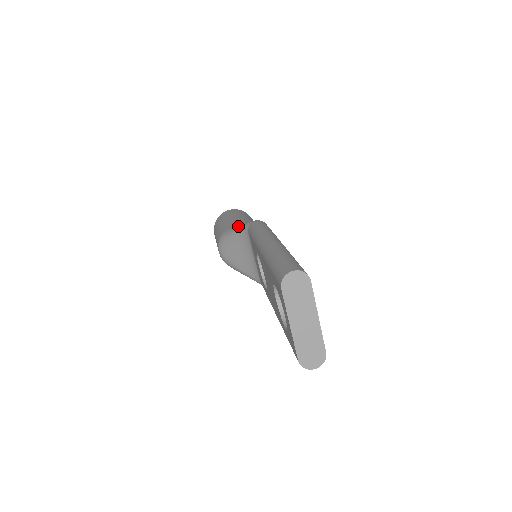
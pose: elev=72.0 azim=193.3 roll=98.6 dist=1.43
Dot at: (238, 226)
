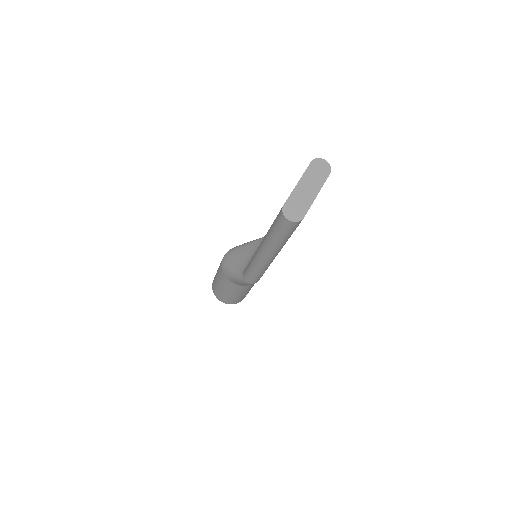
Dot at: occluded
